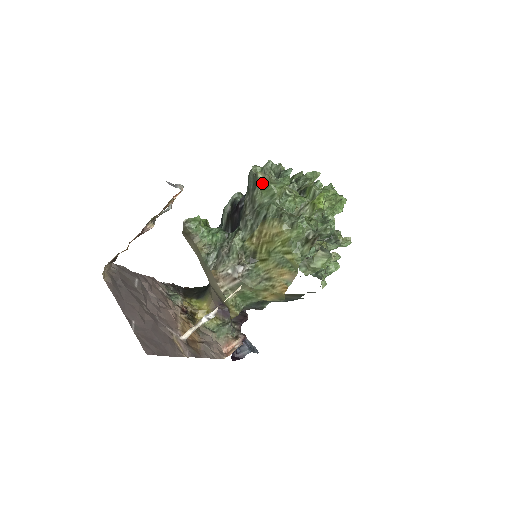
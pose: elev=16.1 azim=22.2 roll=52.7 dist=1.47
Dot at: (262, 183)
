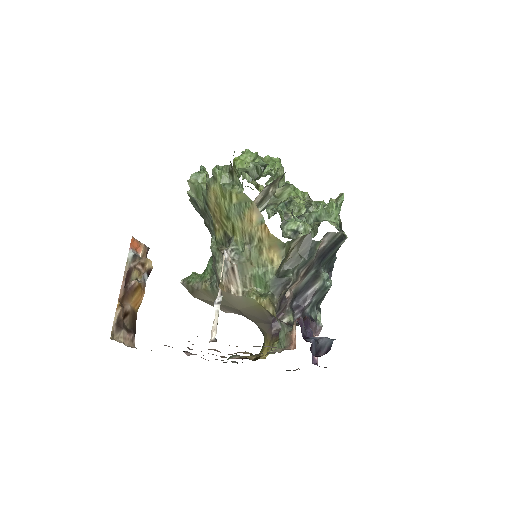
Dot at: (194, 194)
